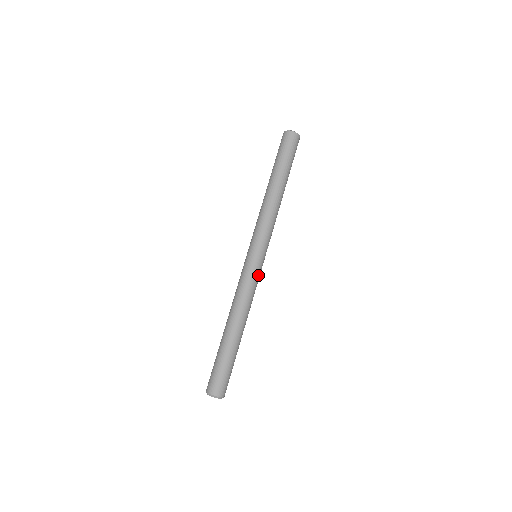
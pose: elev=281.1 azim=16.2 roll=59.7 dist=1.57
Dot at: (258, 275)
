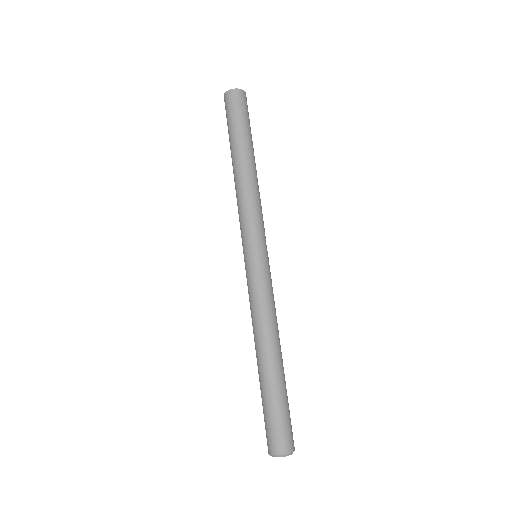
Dot at: (267, 278)
